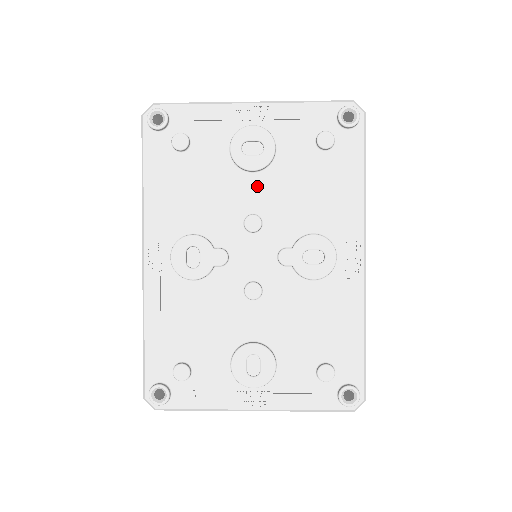
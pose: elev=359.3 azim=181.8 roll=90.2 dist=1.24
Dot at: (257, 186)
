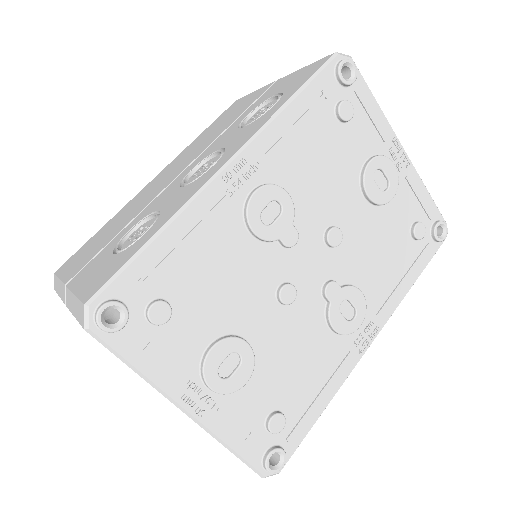
Dot at: (358, 211)
